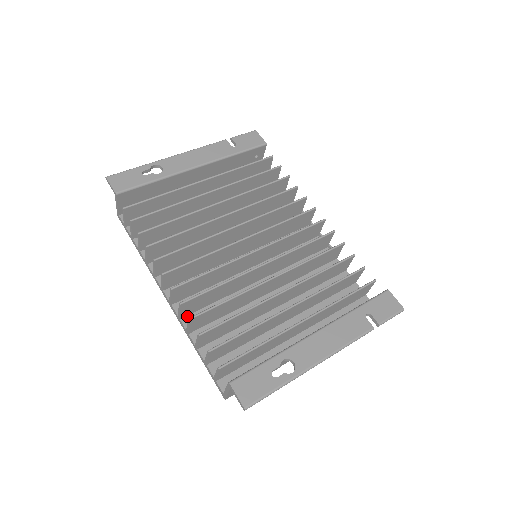
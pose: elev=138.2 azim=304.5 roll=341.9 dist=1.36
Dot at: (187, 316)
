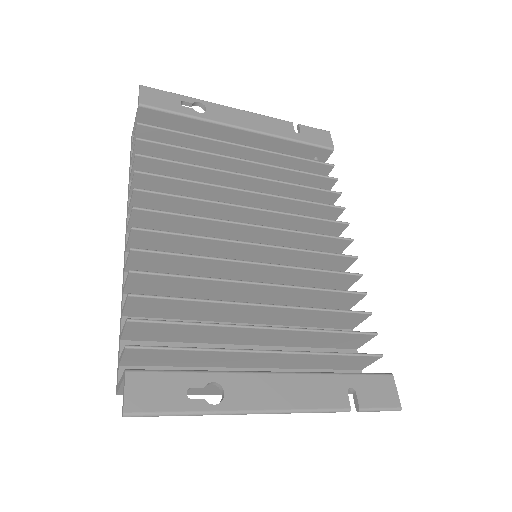
Dot at: occluded
